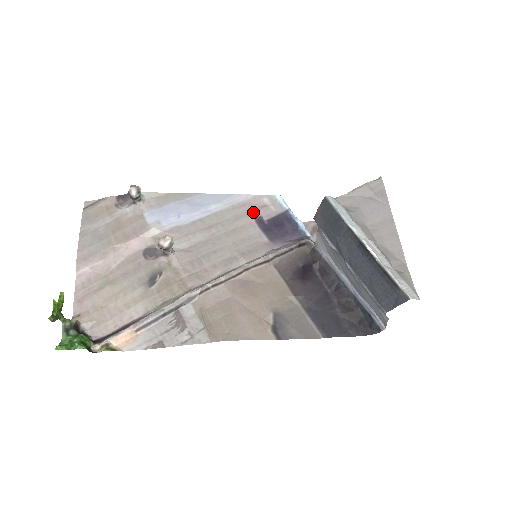
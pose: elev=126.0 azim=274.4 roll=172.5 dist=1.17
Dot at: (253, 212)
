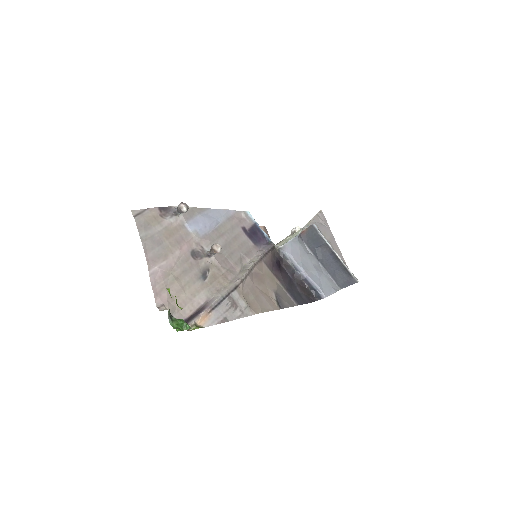
Dot at: (240, 224)
